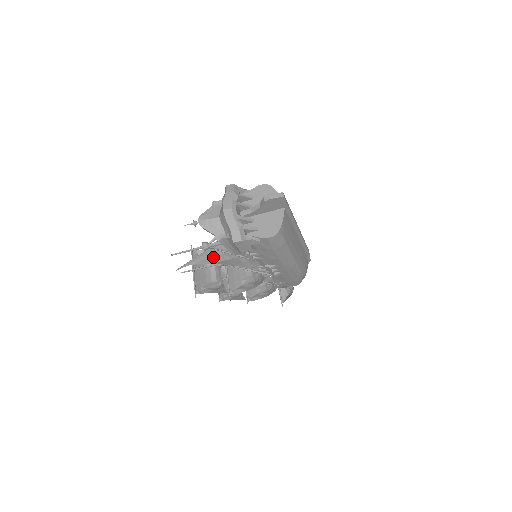
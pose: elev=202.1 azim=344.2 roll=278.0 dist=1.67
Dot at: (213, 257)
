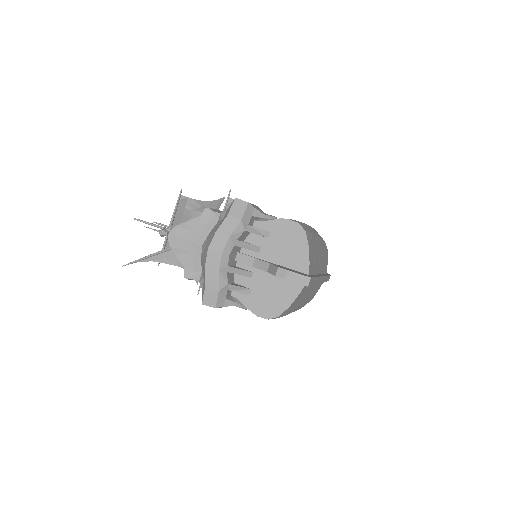
Dot at: occluded
